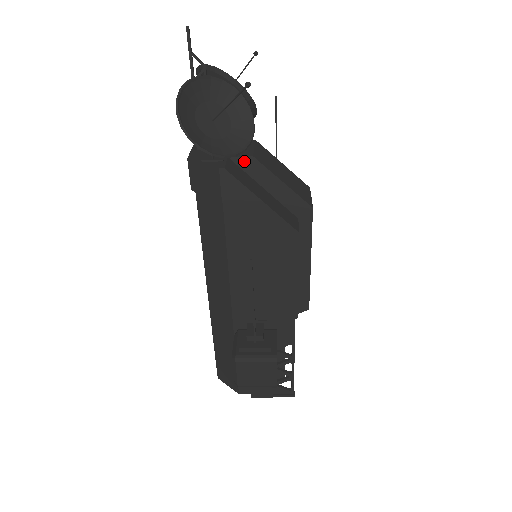
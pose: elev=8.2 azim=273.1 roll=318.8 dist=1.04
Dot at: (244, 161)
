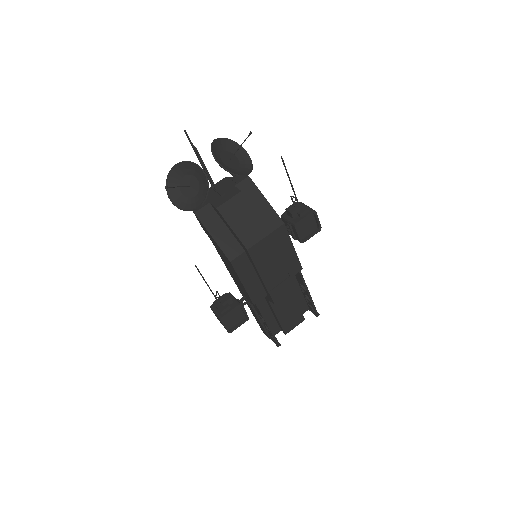
Dot at: (215, 208)
